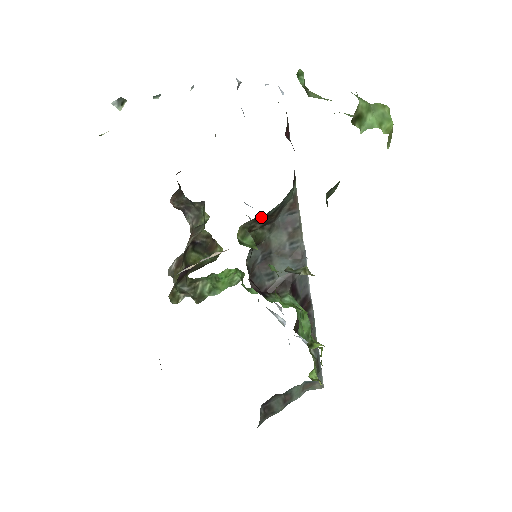
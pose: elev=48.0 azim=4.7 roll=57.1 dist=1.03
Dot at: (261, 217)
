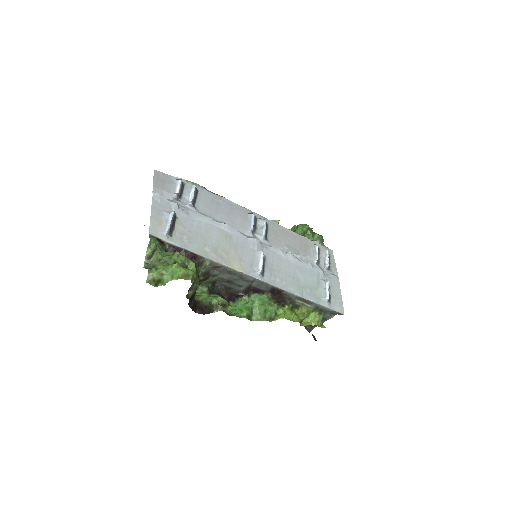
Dot at: occluded
